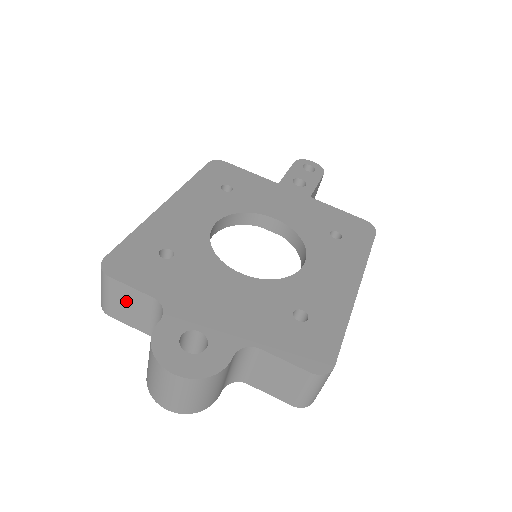
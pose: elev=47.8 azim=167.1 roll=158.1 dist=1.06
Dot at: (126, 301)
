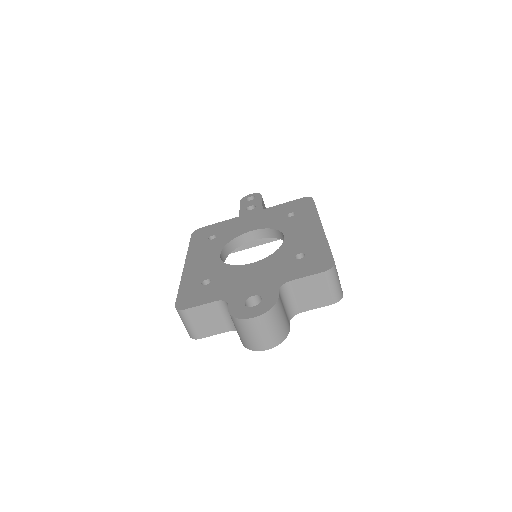
Dot at: (203, 318)
